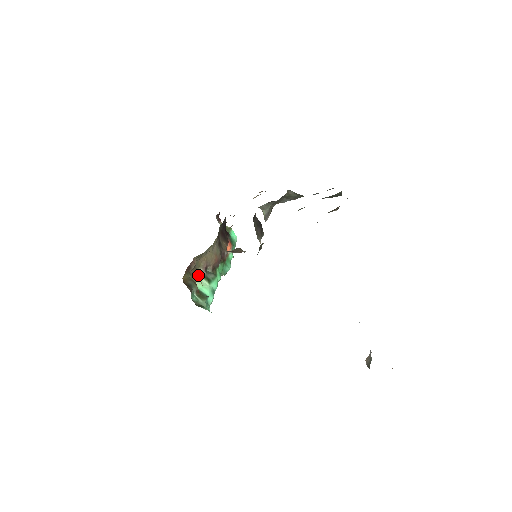
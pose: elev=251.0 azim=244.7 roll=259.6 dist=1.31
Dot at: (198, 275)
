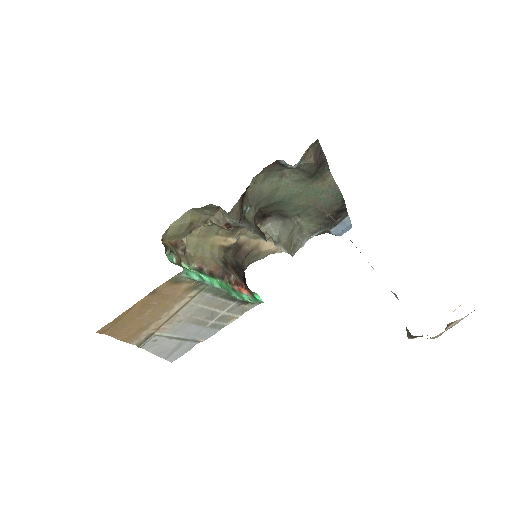
Dot at: (189, 266)
